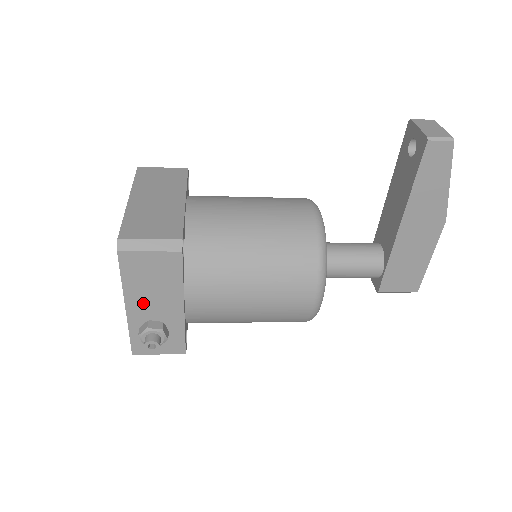
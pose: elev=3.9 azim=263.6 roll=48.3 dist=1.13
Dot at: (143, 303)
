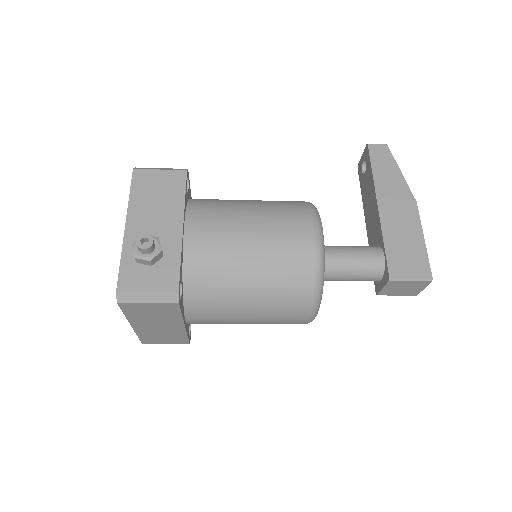
Dot at: (144, 221)
